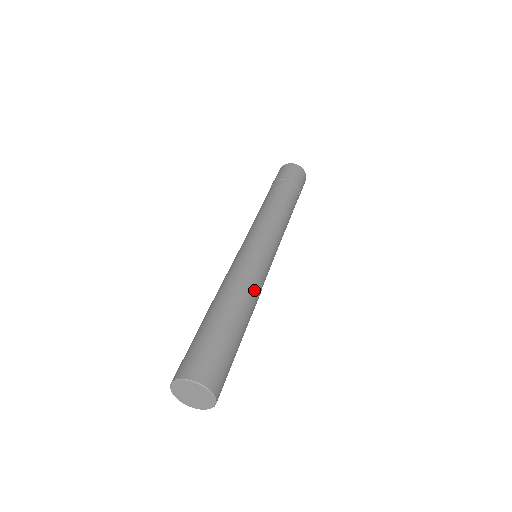
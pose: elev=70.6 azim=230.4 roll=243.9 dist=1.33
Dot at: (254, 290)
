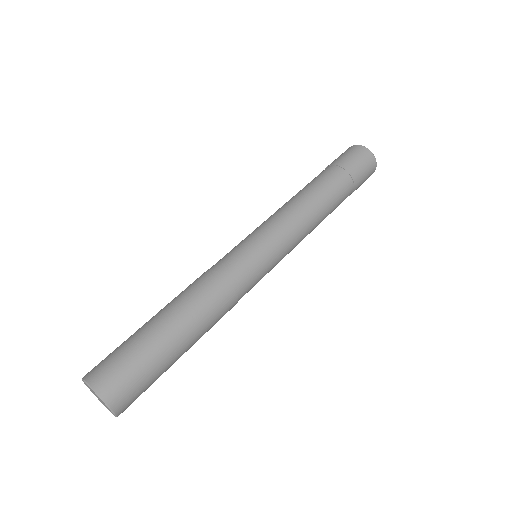
Dot at: (225, 309)
